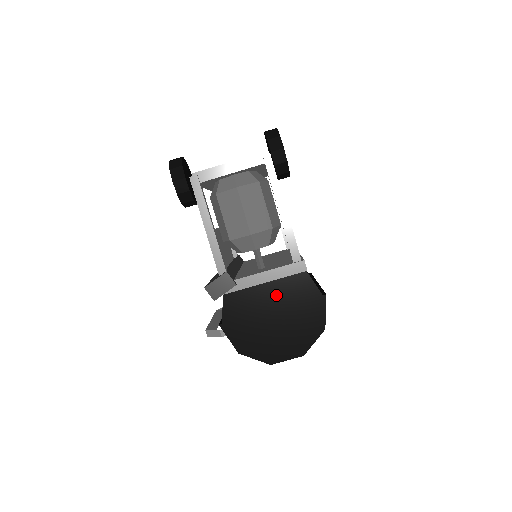
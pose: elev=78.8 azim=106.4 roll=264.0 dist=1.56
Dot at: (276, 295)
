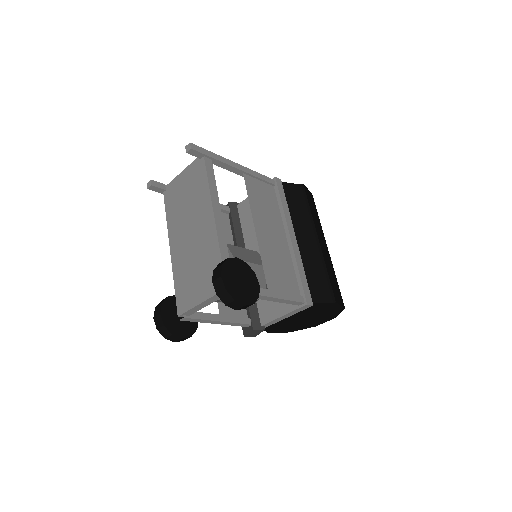
Dot at: (297, 316)
